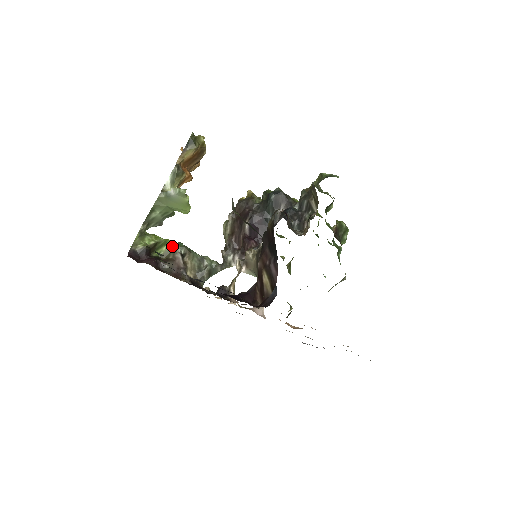
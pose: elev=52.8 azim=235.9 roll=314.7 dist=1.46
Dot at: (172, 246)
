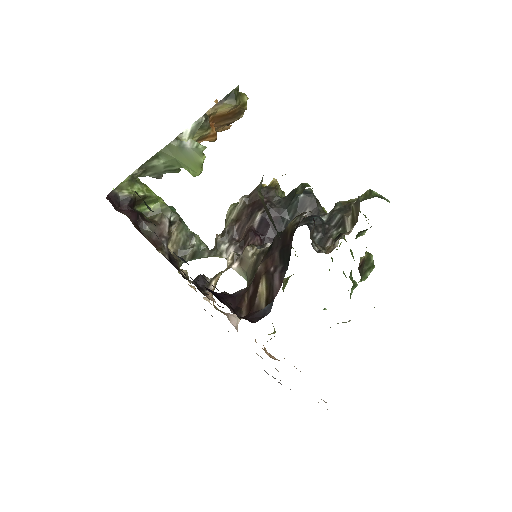
Dot at: (163, 207)
